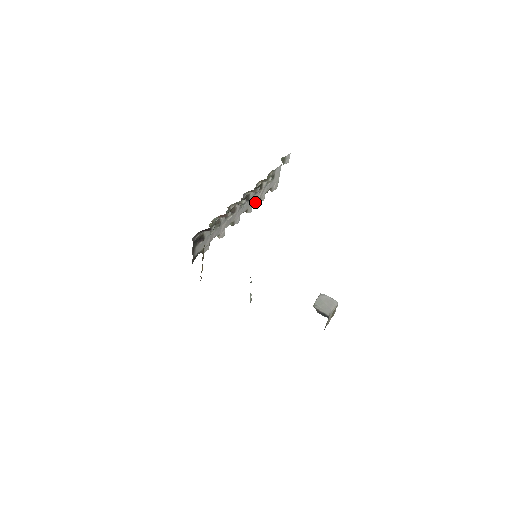
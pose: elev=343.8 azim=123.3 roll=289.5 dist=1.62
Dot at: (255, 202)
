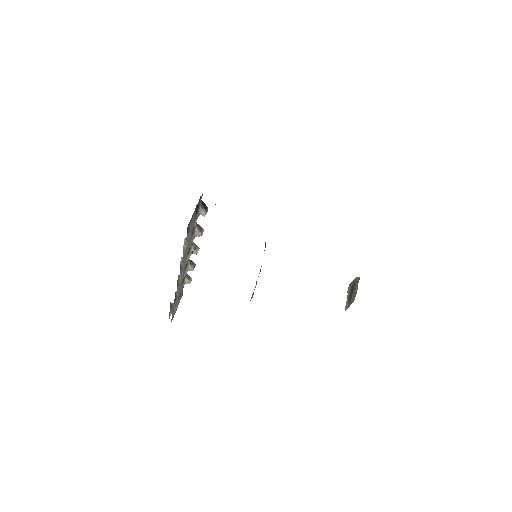
Dot at: (175, 295)
